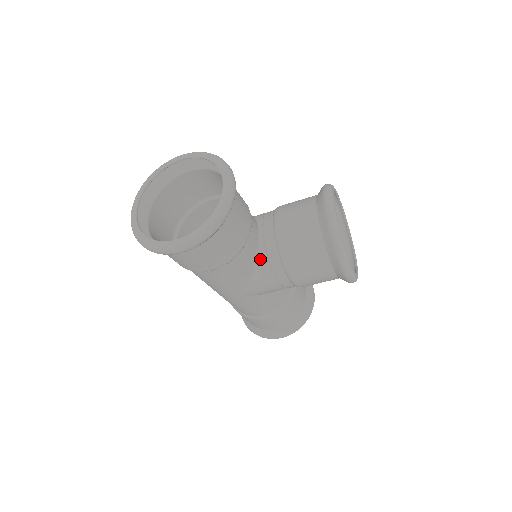
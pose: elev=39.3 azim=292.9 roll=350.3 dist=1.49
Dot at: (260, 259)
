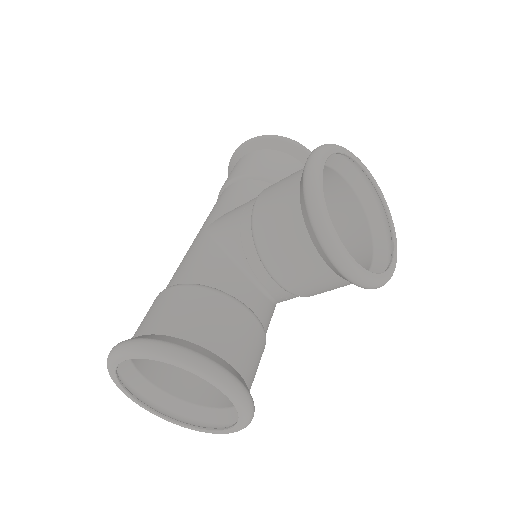
Dot at: (279, 301)
